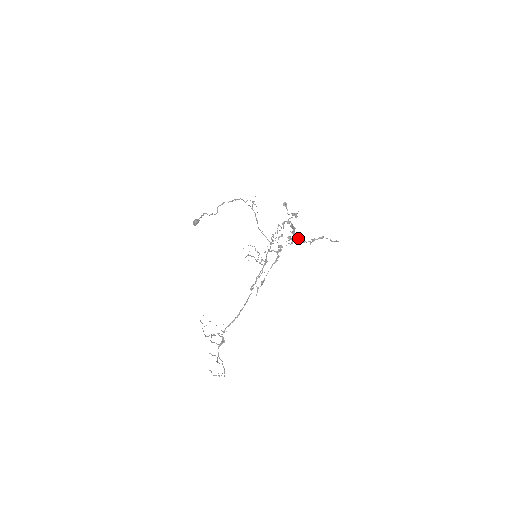
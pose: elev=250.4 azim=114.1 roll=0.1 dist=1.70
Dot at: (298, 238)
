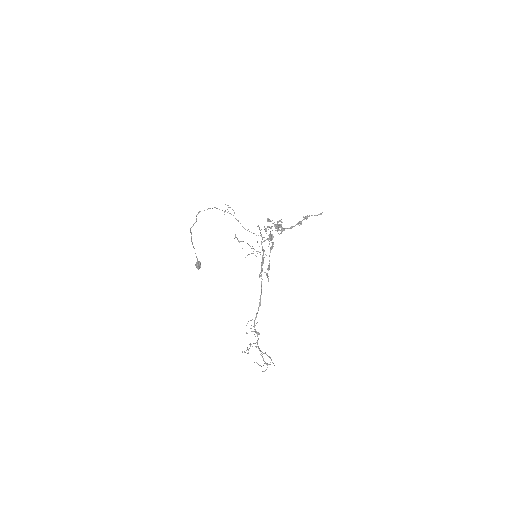
Dot at: (286, 228)
